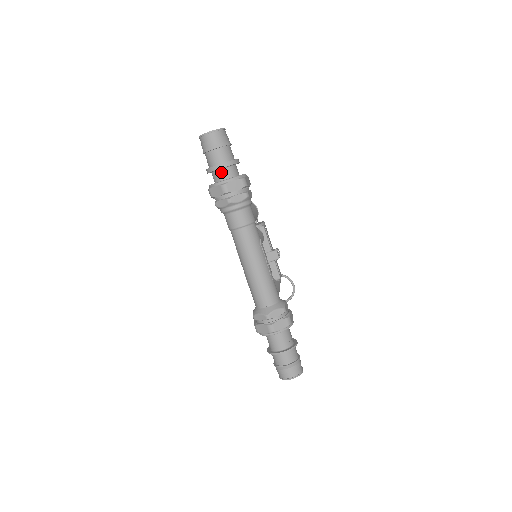
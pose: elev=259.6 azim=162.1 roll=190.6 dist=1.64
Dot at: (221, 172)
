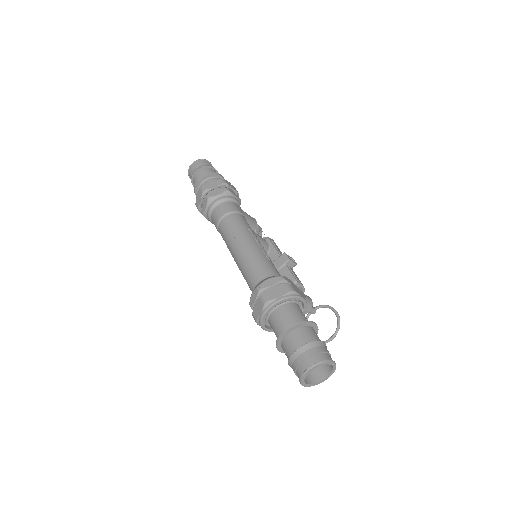
Dot at: occluded
